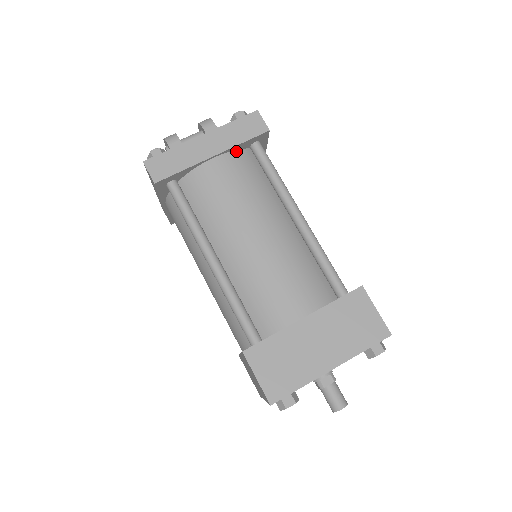
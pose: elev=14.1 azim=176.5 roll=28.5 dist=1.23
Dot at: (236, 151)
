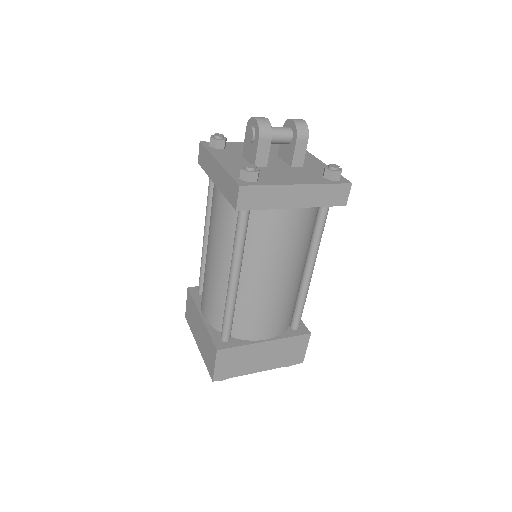
Dot at: occluded
